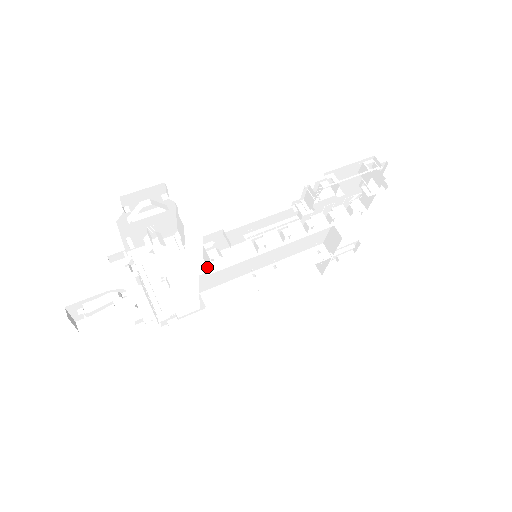
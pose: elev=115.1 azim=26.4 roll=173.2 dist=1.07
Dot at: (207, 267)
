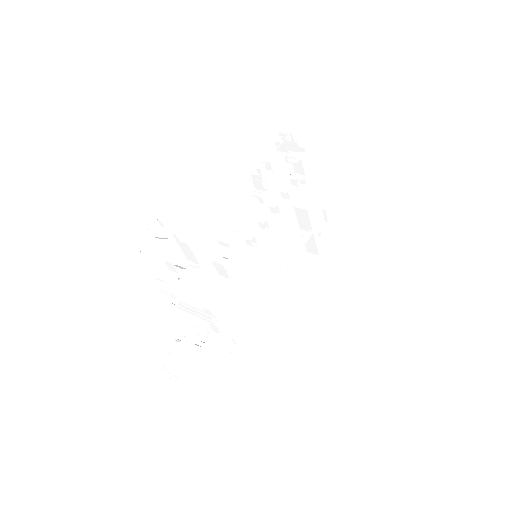
Dot at: (227, 283)
